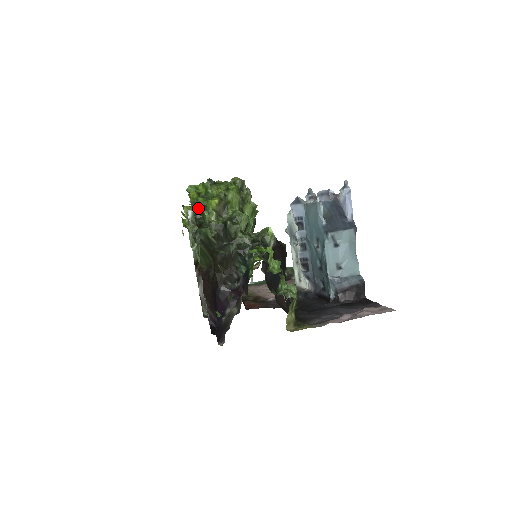
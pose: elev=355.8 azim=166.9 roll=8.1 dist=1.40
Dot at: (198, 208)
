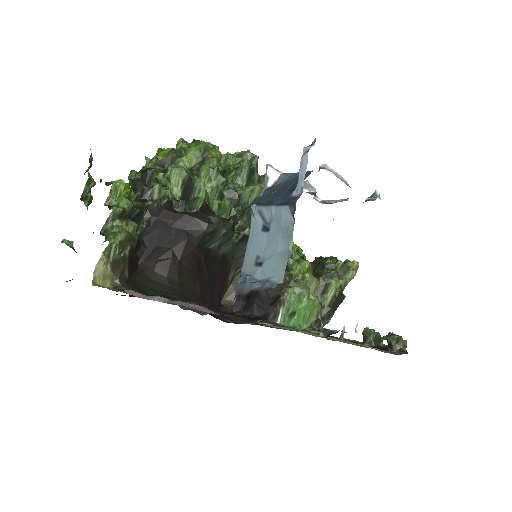
Dot at: occluded
